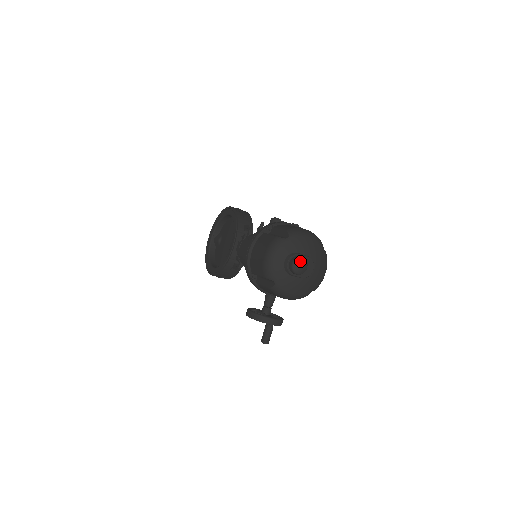
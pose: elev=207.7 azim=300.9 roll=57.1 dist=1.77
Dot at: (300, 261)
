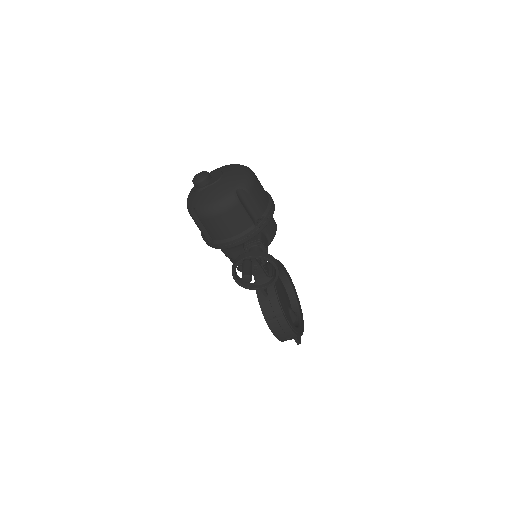
Dot at: (197, 174)
